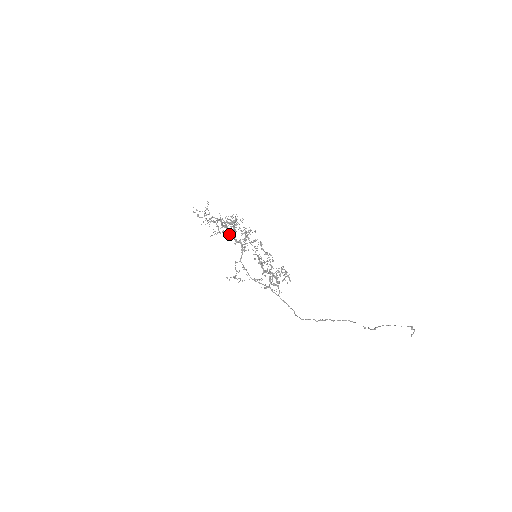
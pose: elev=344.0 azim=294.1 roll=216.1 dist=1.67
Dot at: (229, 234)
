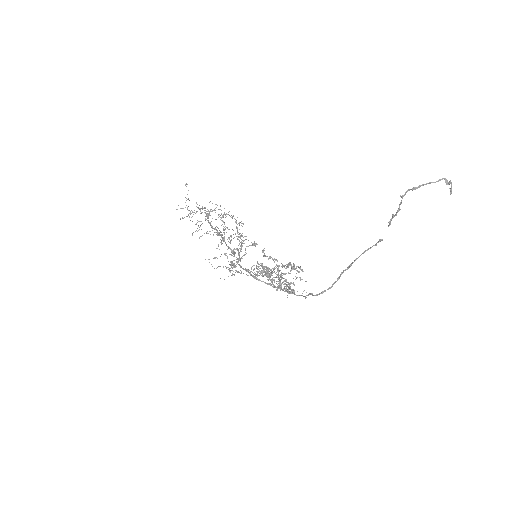
Dot at: (219, 232)
